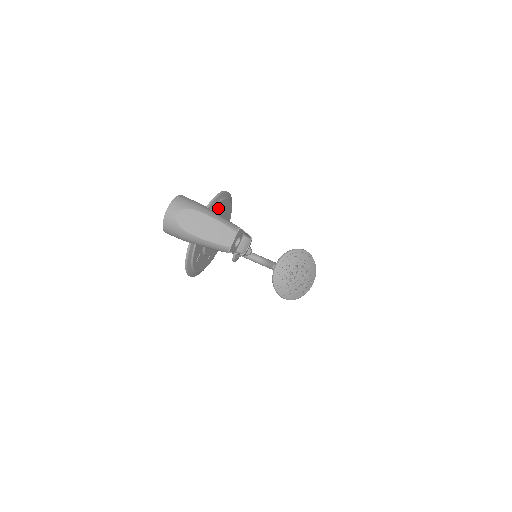
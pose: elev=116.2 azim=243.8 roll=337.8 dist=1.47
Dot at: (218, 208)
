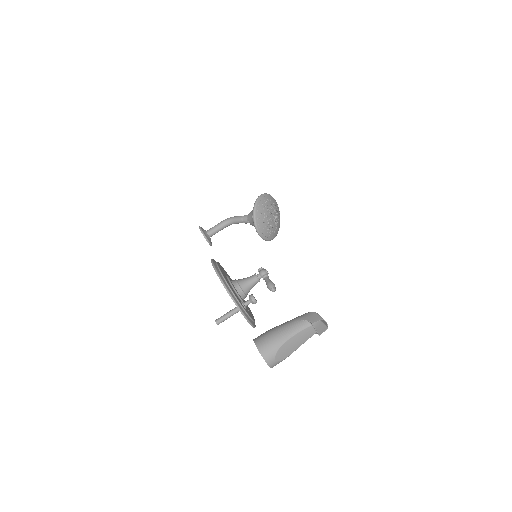
Dot at: (231, 288)
